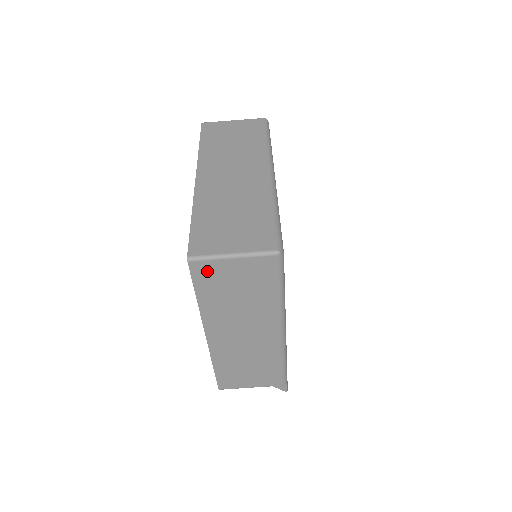
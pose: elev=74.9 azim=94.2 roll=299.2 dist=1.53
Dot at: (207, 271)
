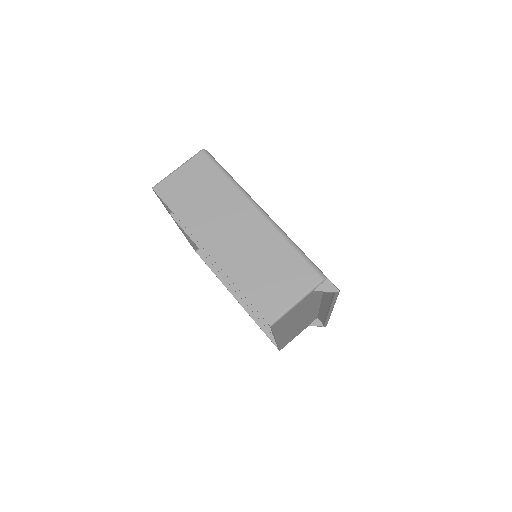
Dot at: (169, 189)
